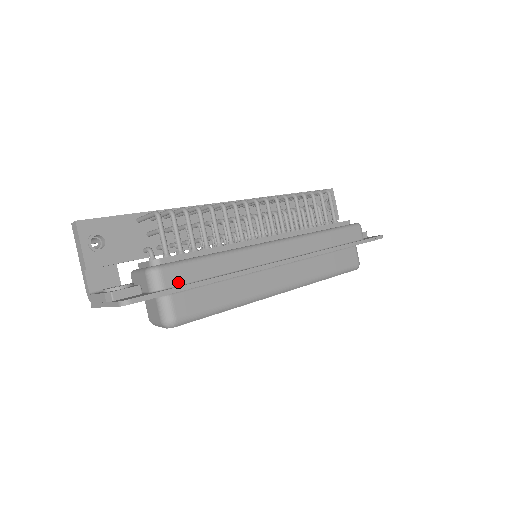
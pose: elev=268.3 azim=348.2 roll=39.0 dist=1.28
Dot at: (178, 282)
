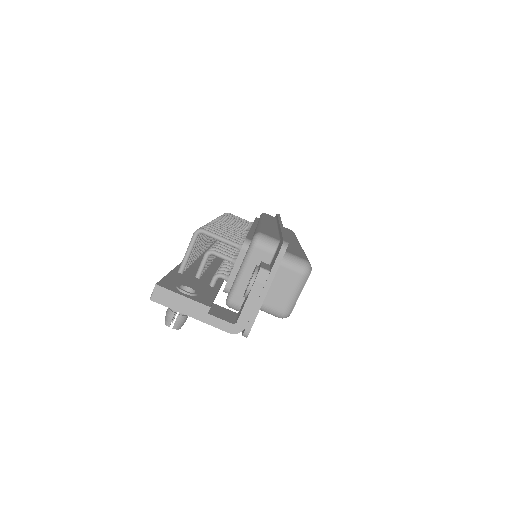
Dot at: (276, 237)
